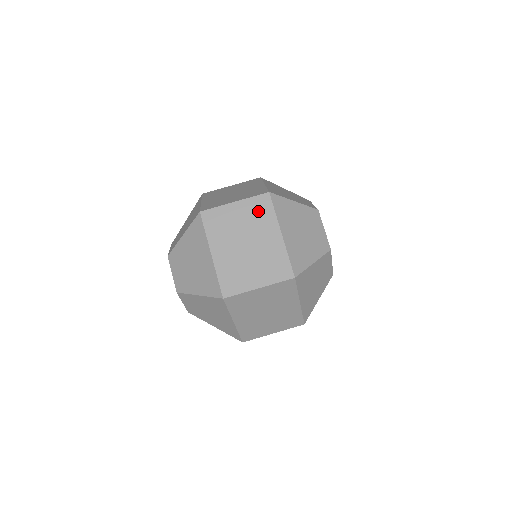
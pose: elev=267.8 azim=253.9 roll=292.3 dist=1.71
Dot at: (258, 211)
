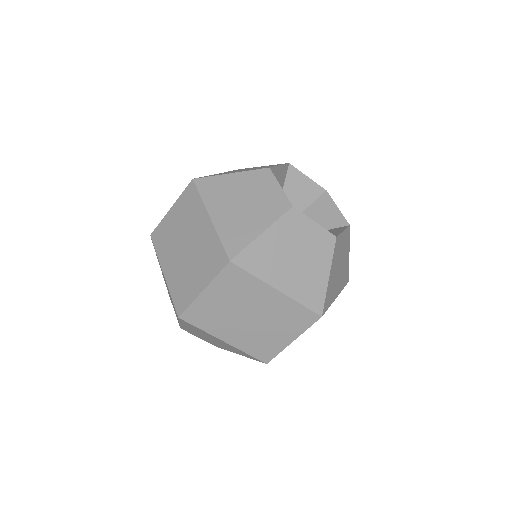
Dot at: (235, 285)
